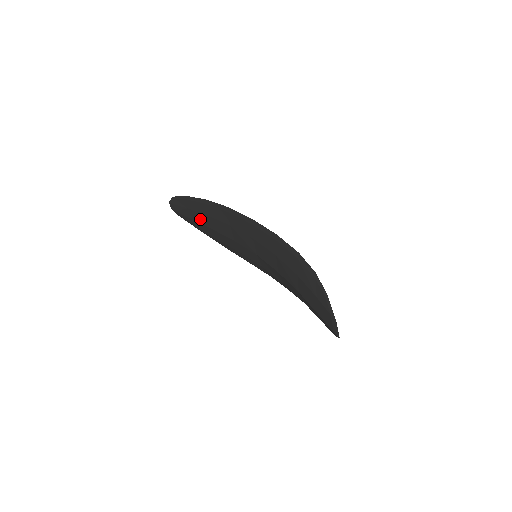
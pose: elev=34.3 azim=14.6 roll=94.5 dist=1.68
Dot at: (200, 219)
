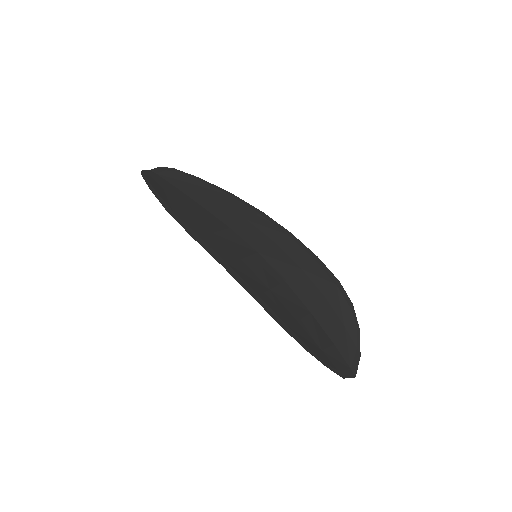
Dot at: occluded
